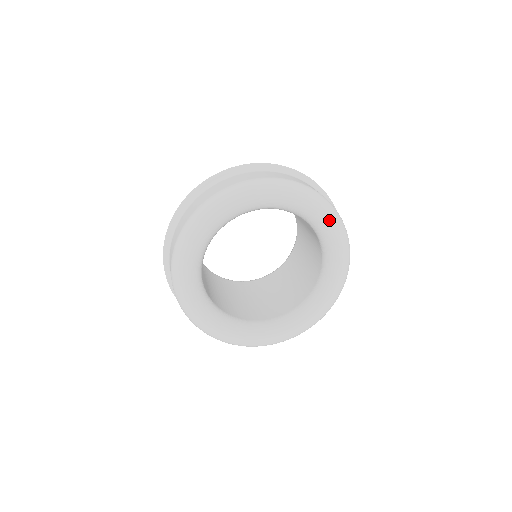
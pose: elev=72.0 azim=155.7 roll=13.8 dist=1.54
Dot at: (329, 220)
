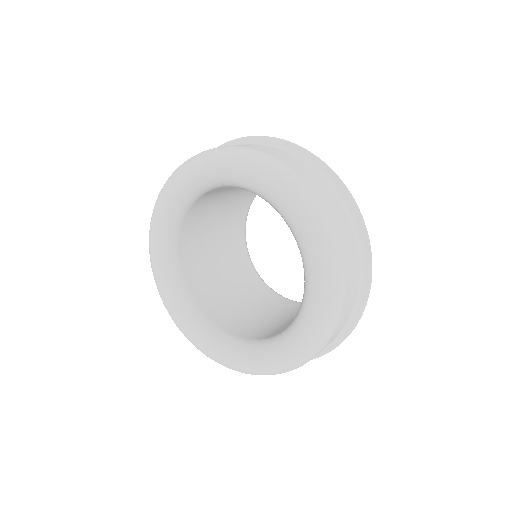
Dot at: (309, 237)
